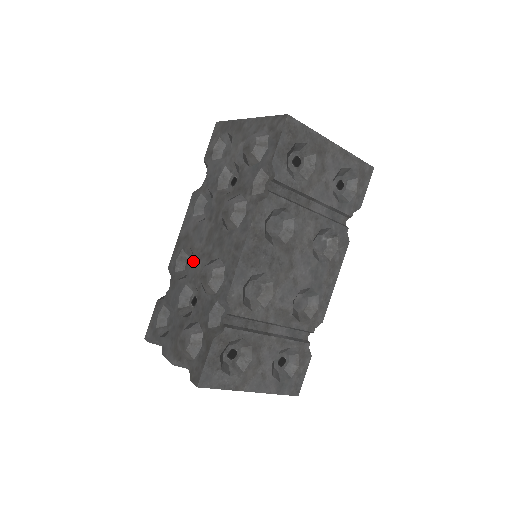
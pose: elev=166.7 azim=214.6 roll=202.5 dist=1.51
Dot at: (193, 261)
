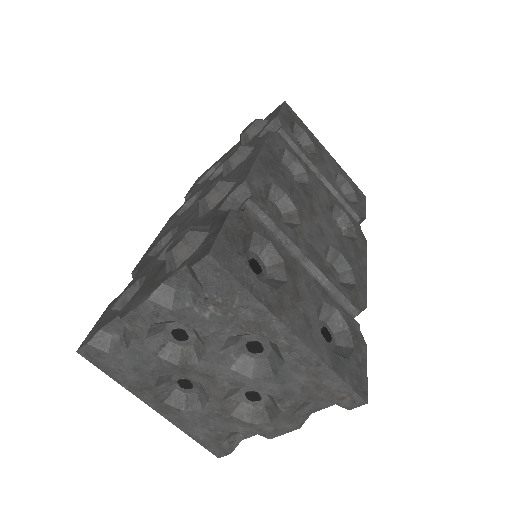
Dot at: (179, 227)
